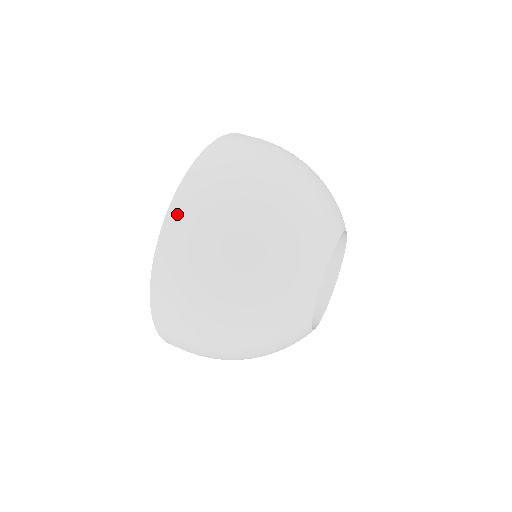
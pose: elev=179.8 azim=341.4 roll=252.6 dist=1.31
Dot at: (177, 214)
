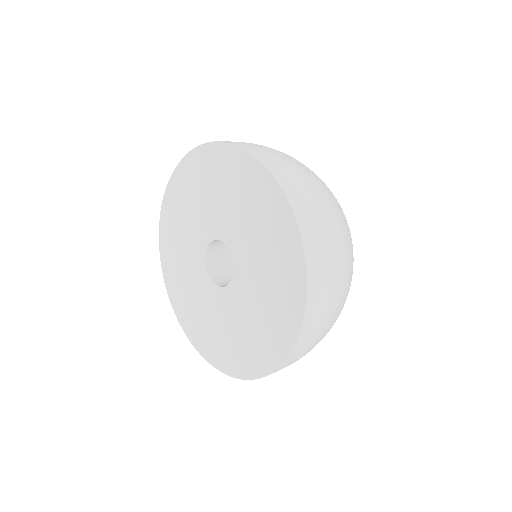
Dot at: (313, 309)
